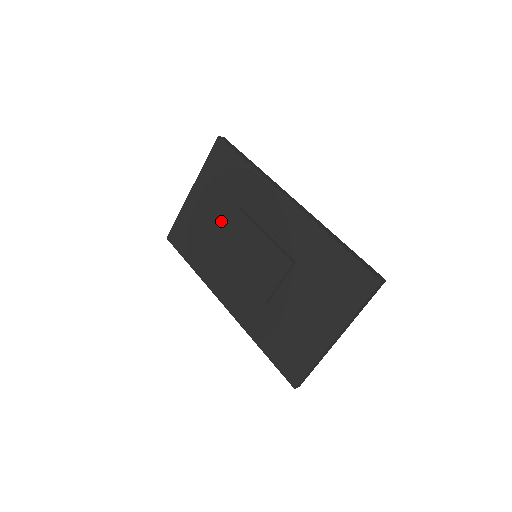
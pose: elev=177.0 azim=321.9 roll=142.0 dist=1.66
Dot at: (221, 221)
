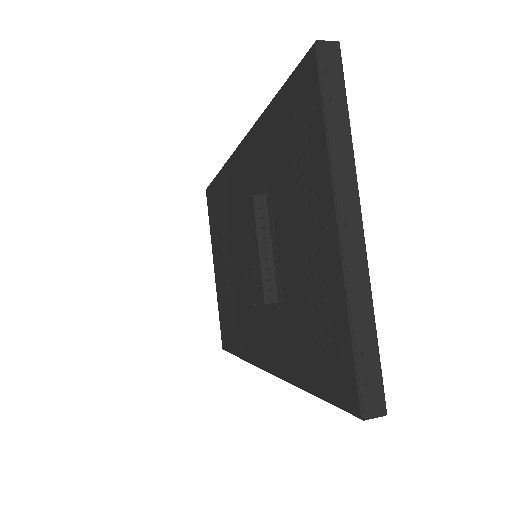
Dot at: occluded
